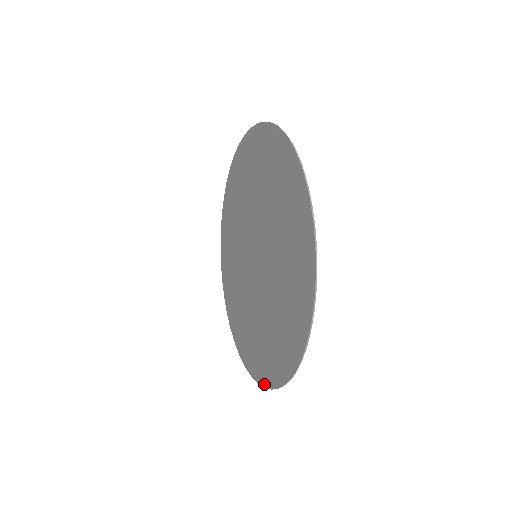
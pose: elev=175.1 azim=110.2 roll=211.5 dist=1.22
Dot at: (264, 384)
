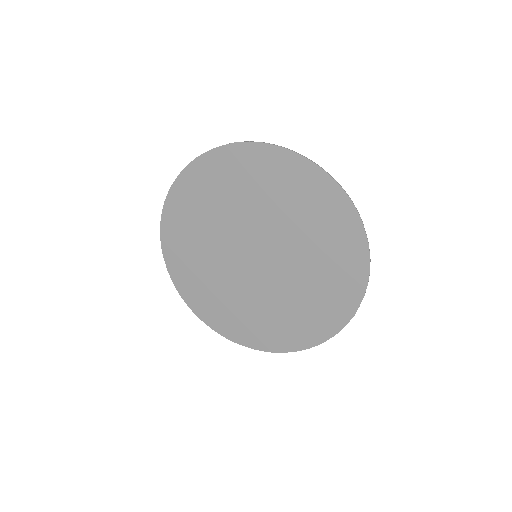
Dot at: (214, 328)
